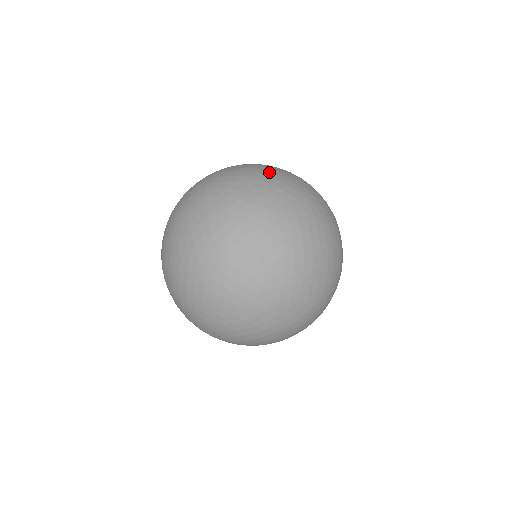
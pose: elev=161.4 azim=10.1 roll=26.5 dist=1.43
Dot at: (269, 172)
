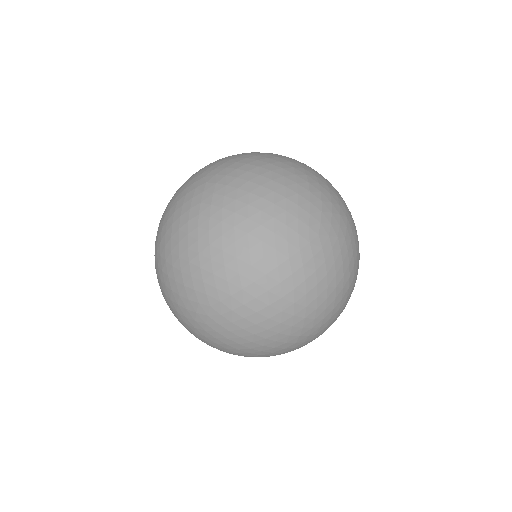
Dot at: (258, 153)
